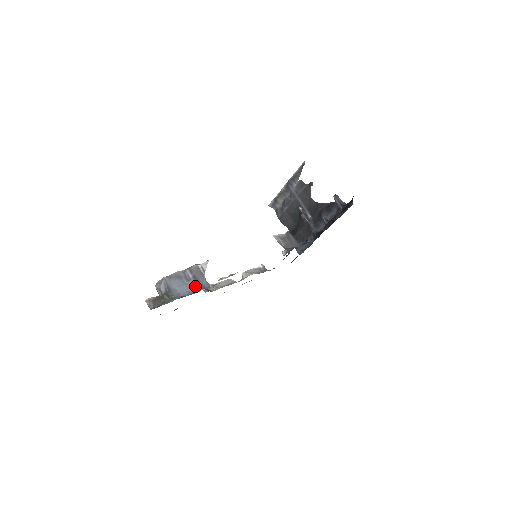
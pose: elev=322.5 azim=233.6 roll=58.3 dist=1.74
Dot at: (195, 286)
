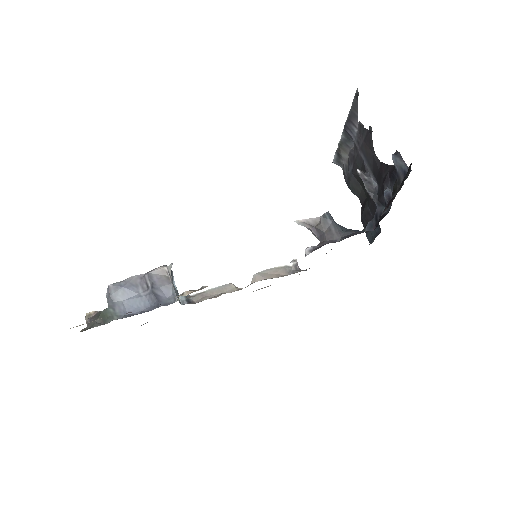
Dot at: (152, 300)
